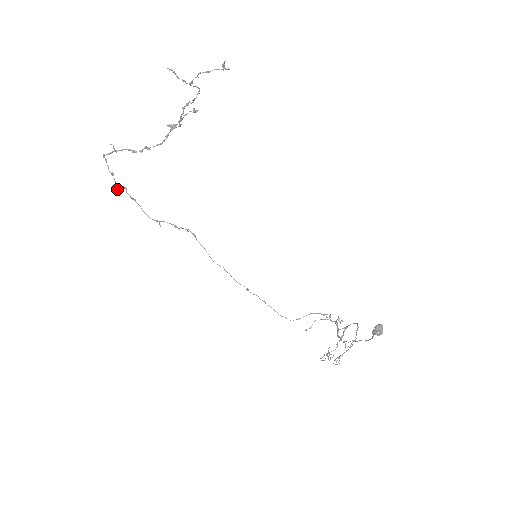
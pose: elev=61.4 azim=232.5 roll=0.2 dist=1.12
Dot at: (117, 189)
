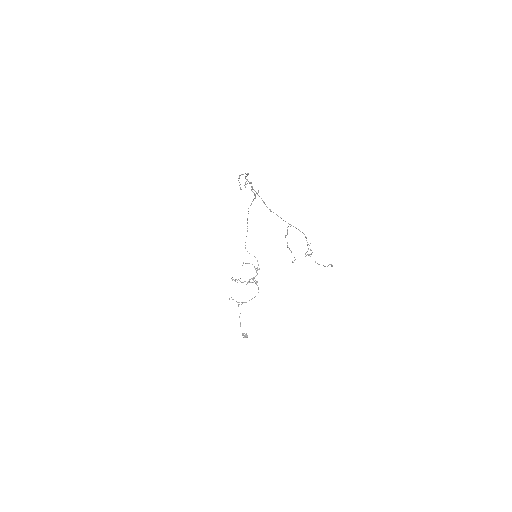
Dot at: occluded
